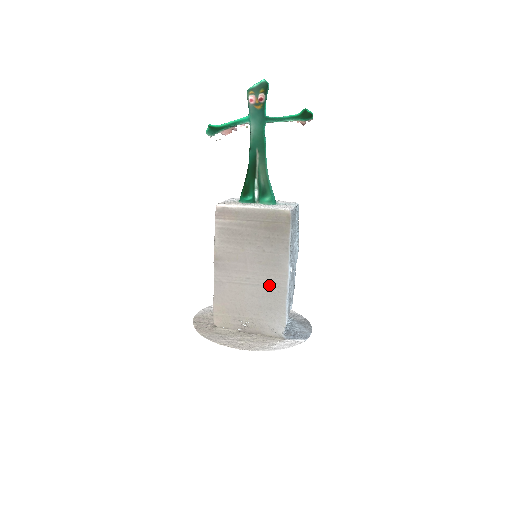
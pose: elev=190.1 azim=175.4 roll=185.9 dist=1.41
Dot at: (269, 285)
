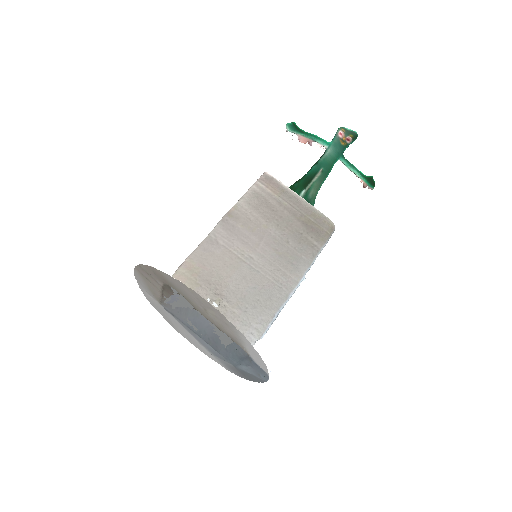
Dot at: (271, 279)
